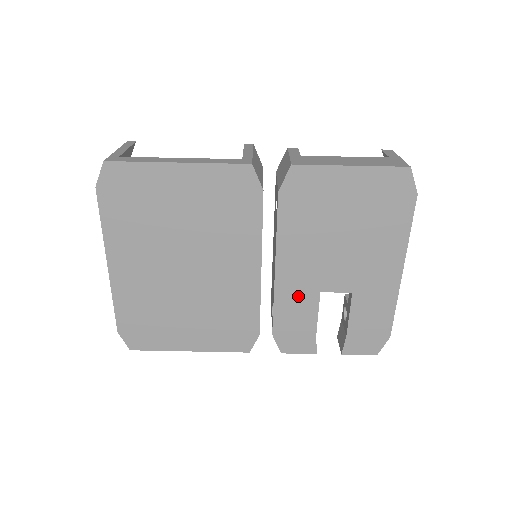
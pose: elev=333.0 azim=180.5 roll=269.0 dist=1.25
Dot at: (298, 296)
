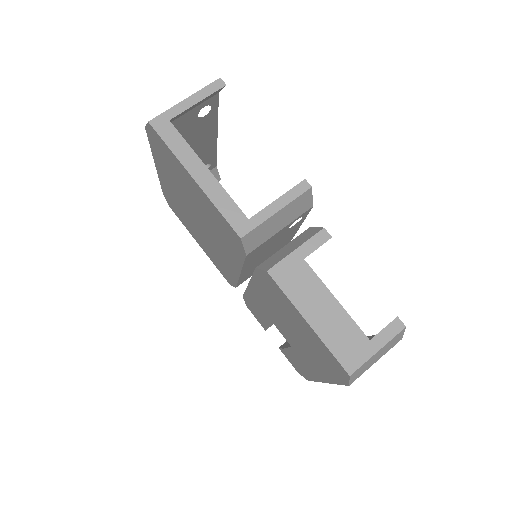
Dot at: (260, 307)
